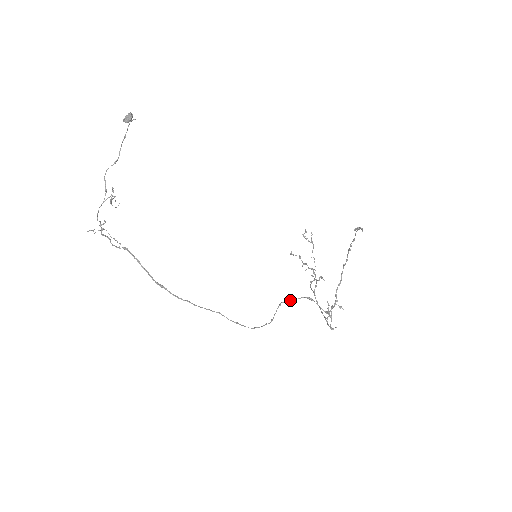
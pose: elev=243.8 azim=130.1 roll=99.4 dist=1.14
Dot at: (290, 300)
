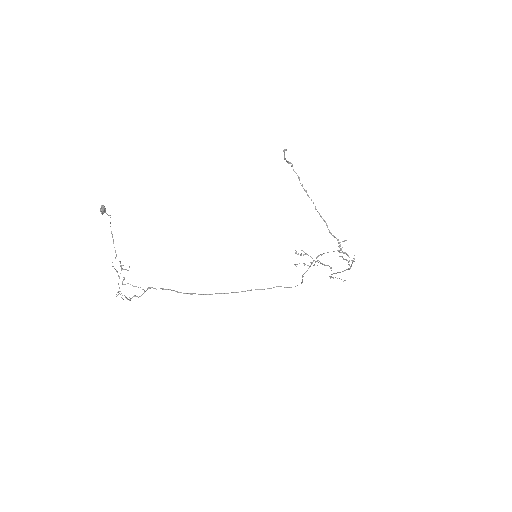
Dot at: occluded
